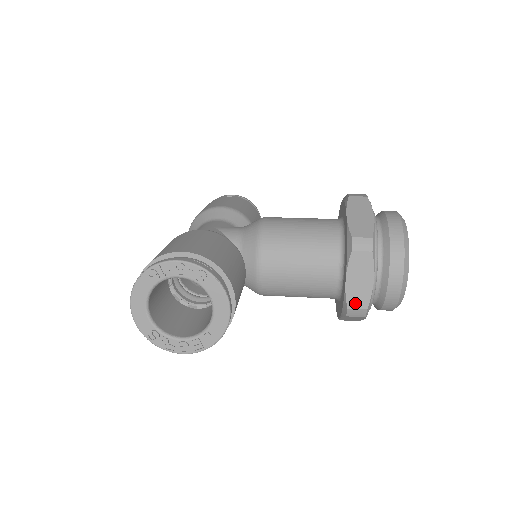
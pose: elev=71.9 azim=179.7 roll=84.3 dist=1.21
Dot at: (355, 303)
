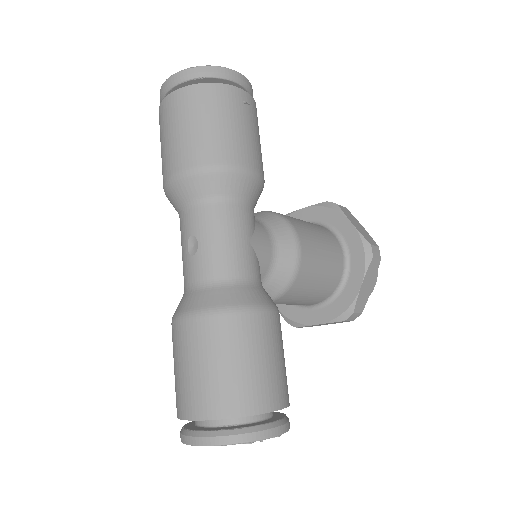
Dot at: occluded
